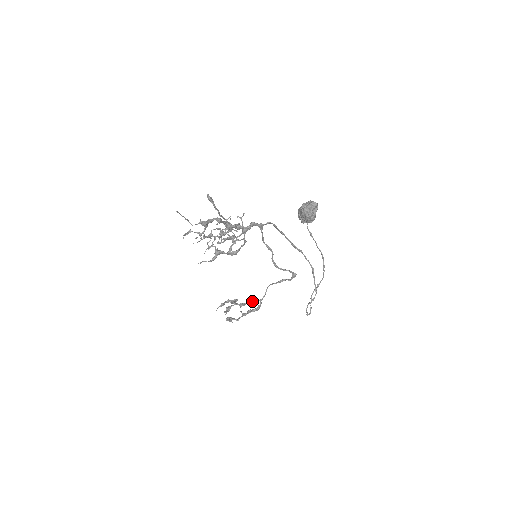
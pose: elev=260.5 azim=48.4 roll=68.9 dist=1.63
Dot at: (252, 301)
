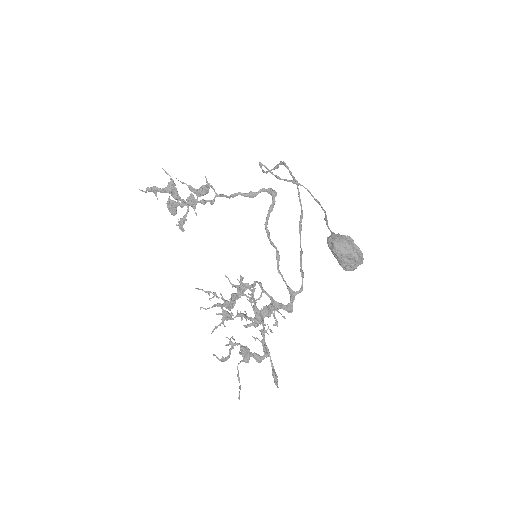
Dot at: occluded
